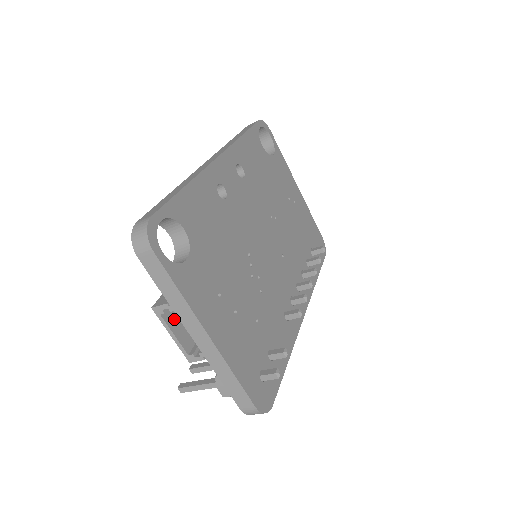
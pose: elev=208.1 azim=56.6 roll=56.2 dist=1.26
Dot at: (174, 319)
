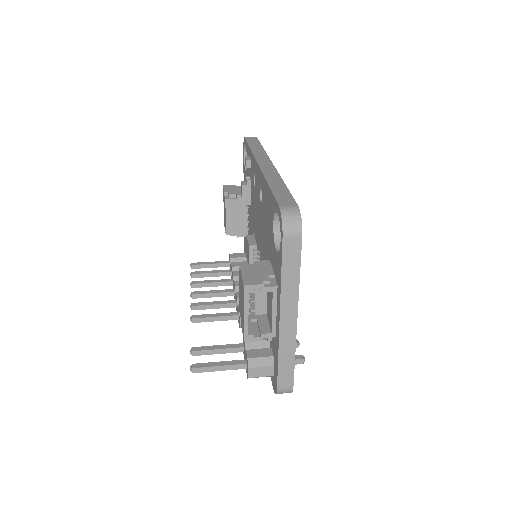
Dot at: occluded
